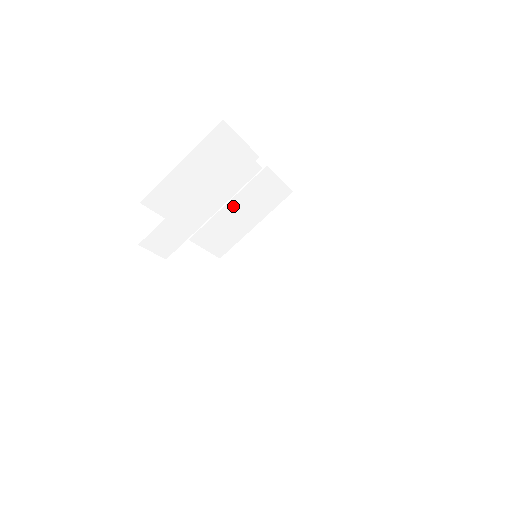
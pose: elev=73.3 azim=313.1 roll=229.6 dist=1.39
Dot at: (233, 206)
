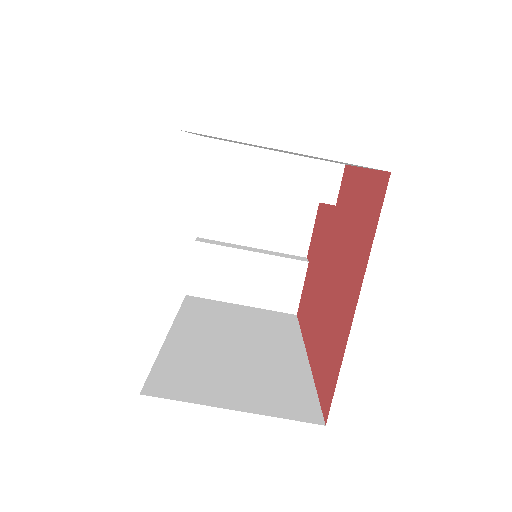
Dot at: (252, 261)
